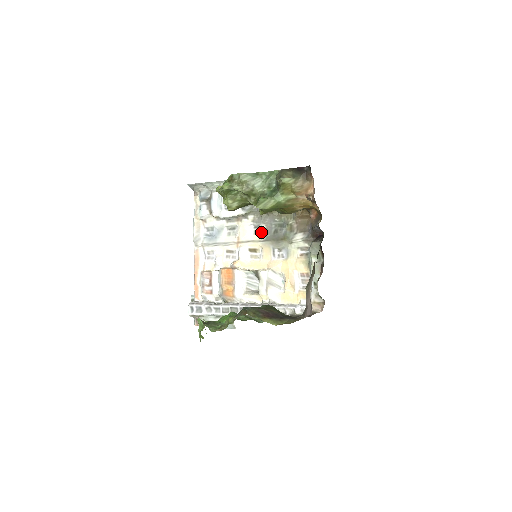
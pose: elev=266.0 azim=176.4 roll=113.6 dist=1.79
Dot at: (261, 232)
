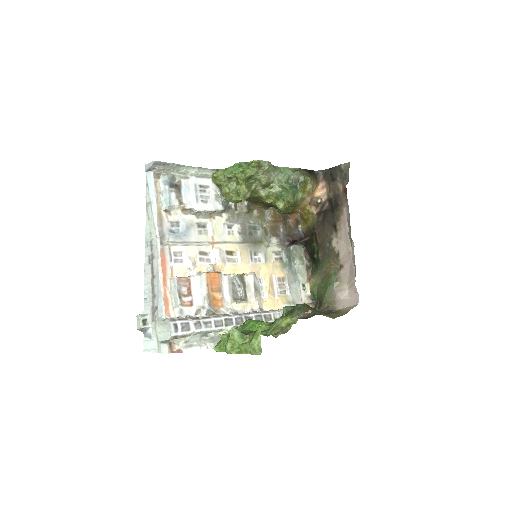
Dot at: (237, 233)
